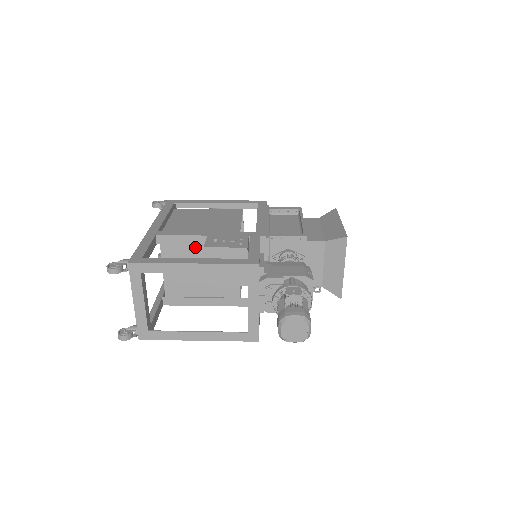
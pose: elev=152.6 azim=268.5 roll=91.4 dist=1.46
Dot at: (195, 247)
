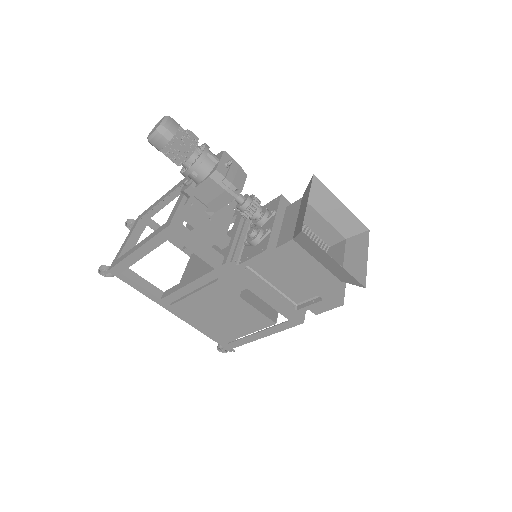
Dot at: occluded
